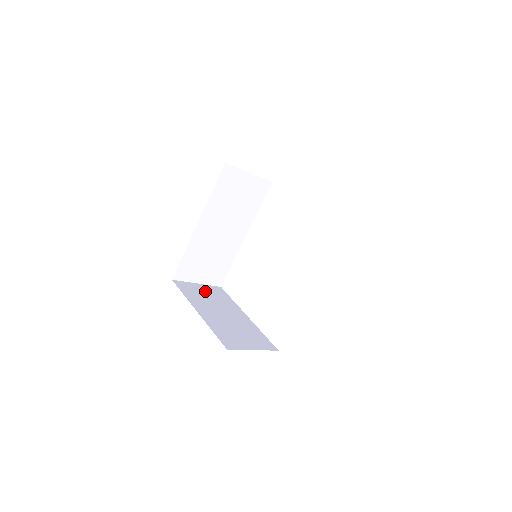
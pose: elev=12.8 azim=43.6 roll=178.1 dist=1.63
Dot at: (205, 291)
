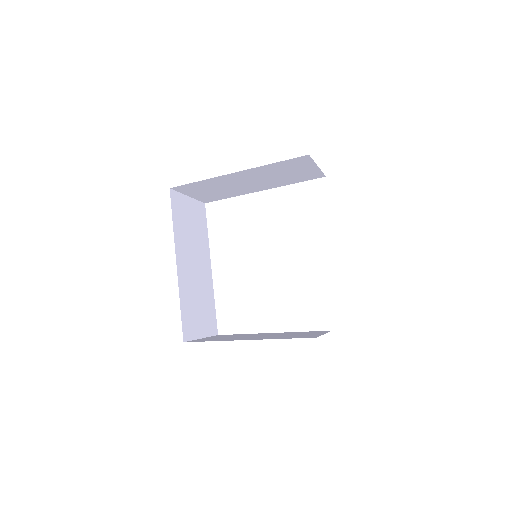
Dot at: (217, 337)
